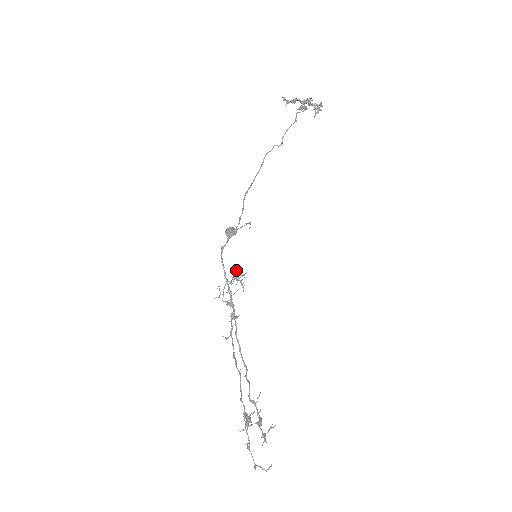
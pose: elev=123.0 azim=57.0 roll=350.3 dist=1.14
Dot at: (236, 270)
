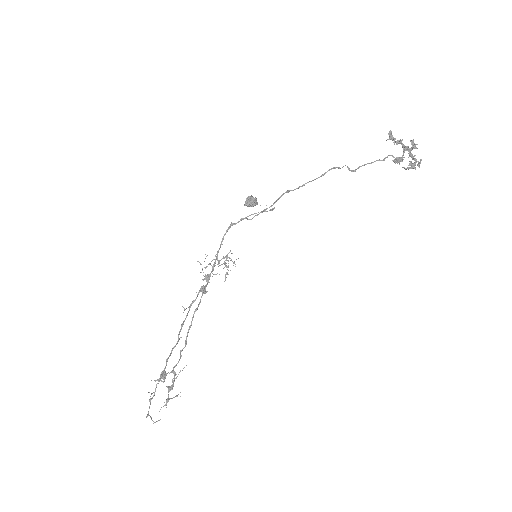
Dot at: occluded
